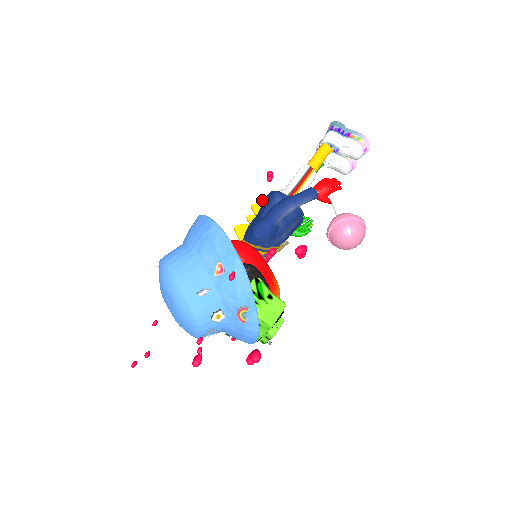
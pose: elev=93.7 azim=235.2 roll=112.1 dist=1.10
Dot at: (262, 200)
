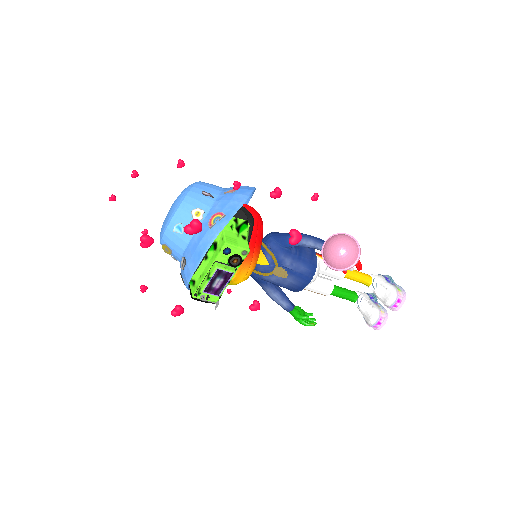
Dot at: occluded
